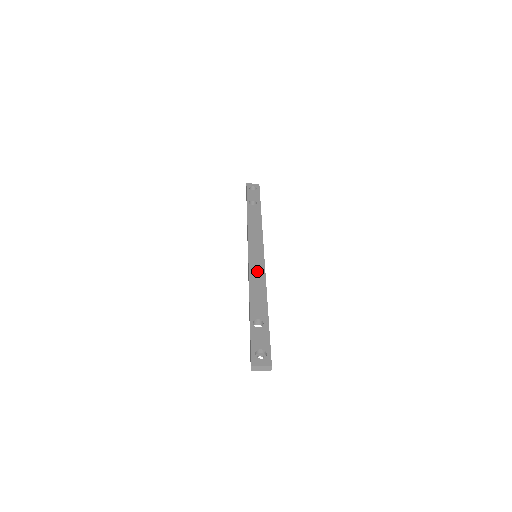
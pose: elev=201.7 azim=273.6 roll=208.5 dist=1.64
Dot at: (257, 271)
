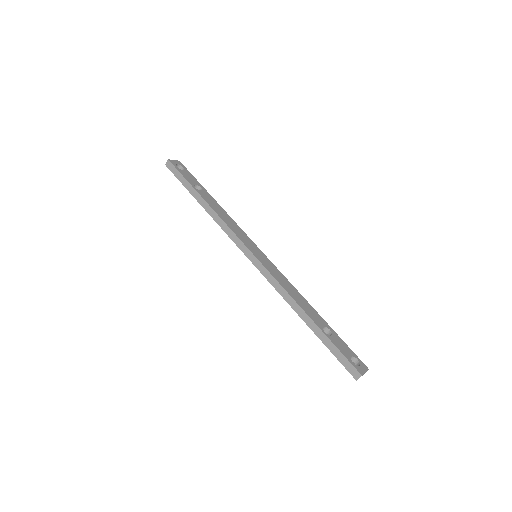
Dot at: (277, 274)
